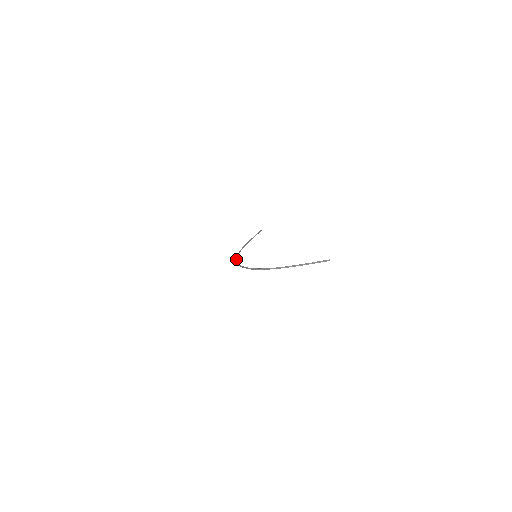
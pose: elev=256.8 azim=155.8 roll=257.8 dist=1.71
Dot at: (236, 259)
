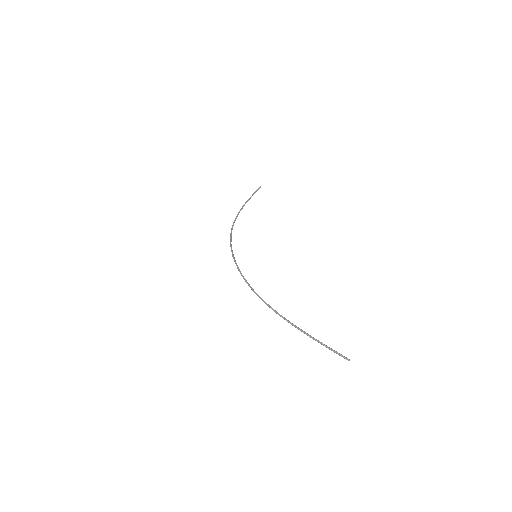
Dot at: occluded
